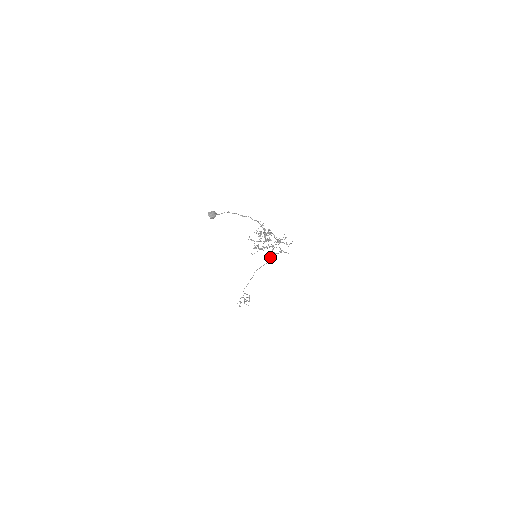
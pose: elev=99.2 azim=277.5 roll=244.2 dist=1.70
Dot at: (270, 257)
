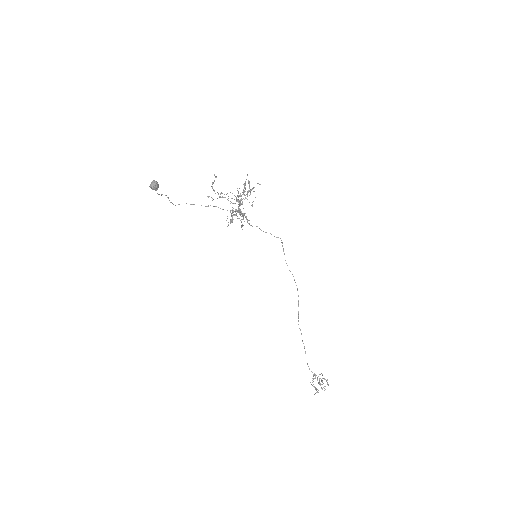
Dot at: occluded
